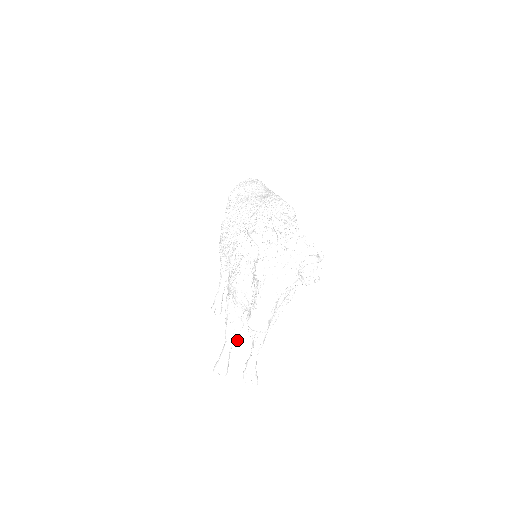
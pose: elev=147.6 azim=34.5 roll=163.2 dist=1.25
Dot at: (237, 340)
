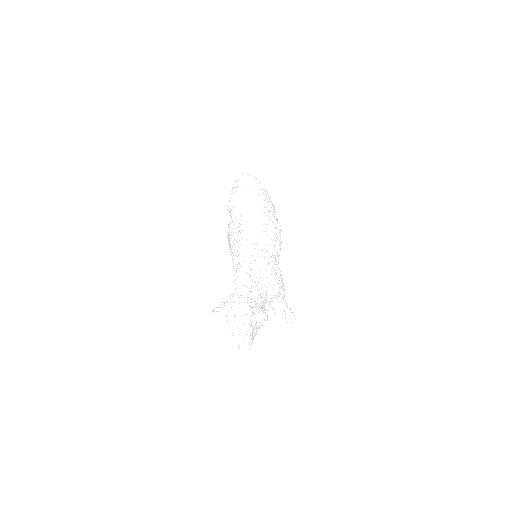
Dot at: occluded
